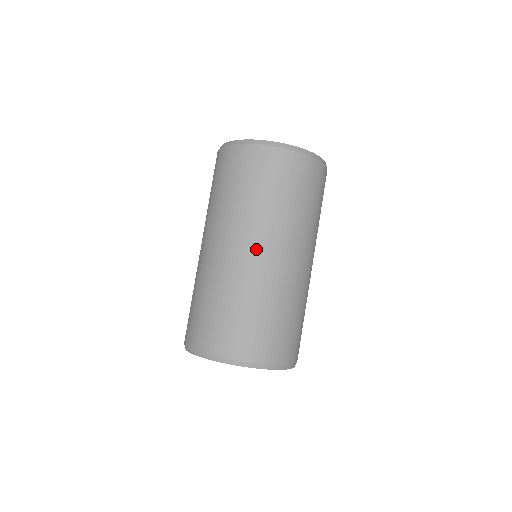
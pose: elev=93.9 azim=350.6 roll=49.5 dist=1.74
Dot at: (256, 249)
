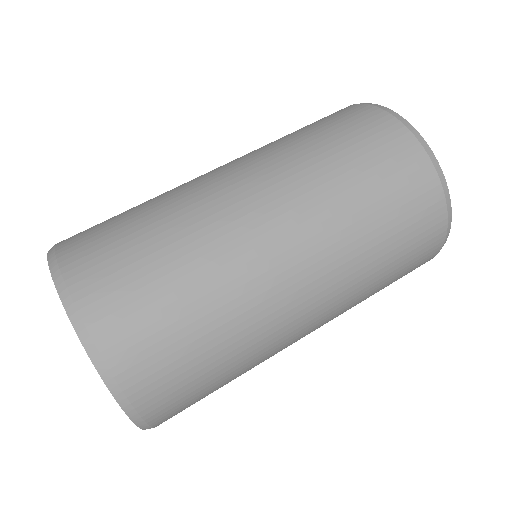
Dot at: (220, 167)
